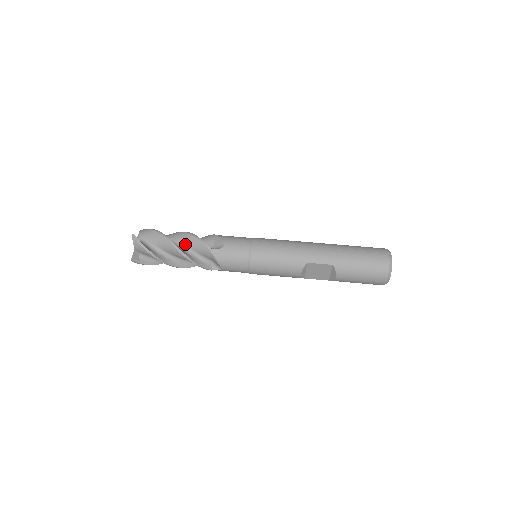
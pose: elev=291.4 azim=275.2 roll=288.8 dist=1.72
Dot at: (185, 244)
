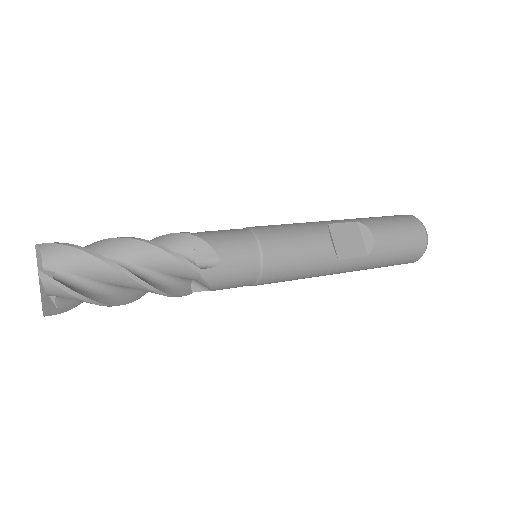
Dot at: occluded
